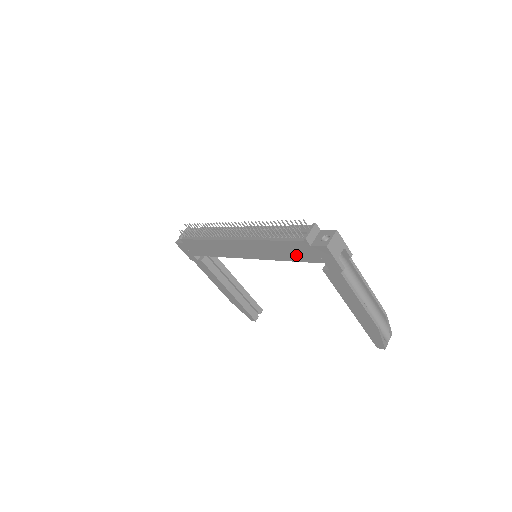
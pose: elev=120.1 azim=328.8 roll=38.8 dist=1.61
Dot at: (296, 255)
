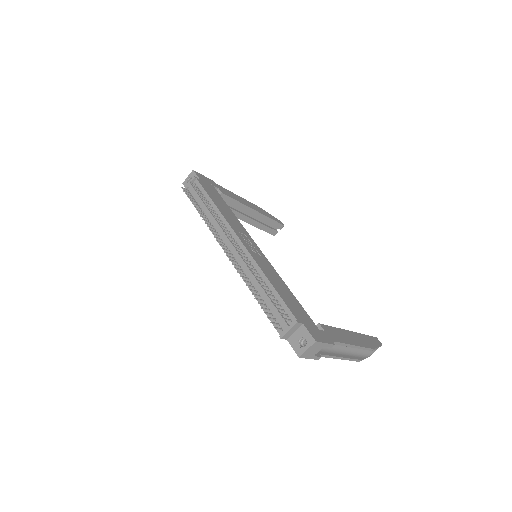
Dot at: occluded
